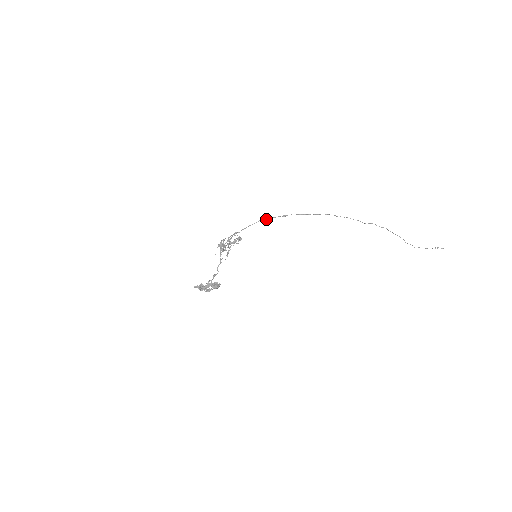
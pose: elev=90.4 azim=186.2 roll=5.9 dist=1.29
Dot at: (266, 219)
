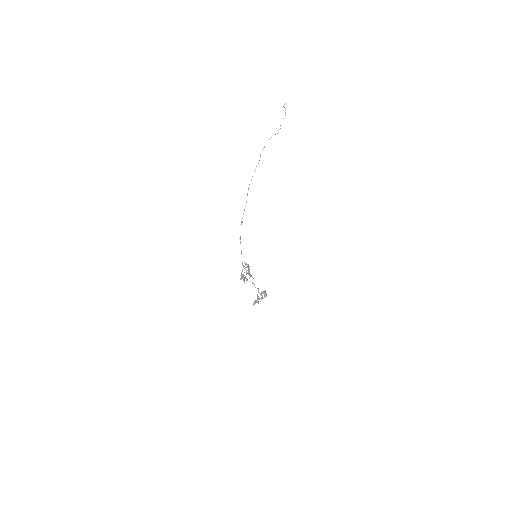
Dot at: occluded
